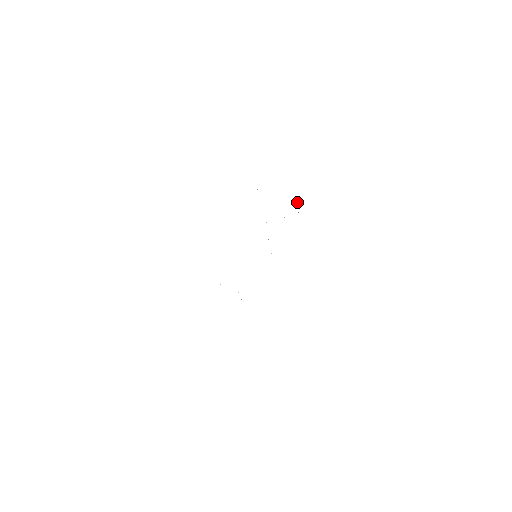
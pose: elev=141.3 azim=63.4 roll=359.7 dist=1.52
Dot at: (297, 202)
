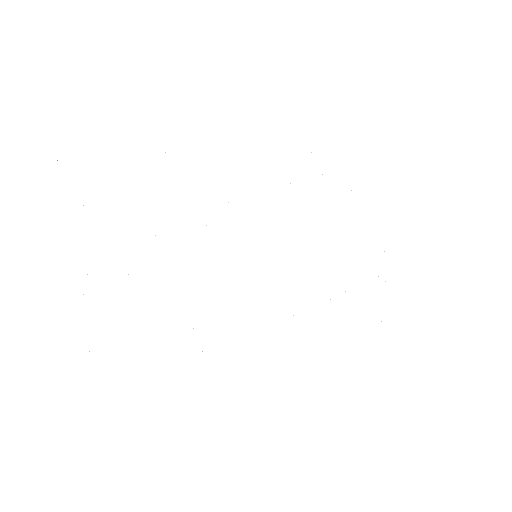
Dot at: occluded
